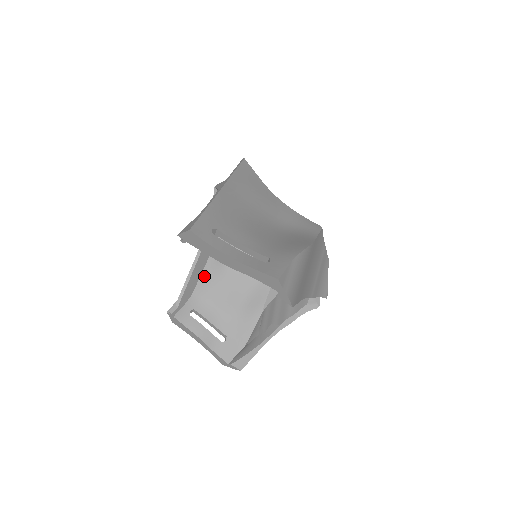
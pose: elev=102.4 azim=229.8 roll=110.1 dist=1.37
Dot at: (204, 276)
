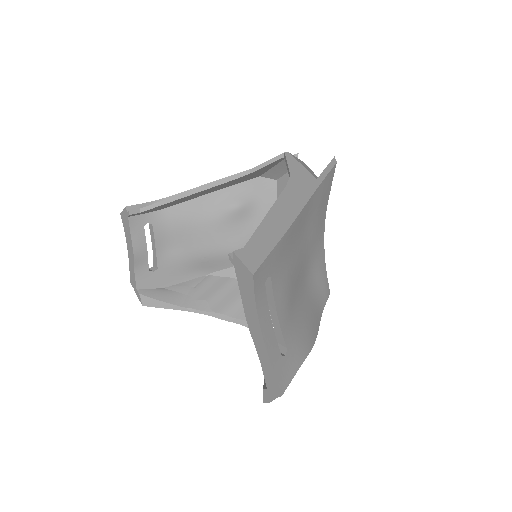
Dot at: (190, 205)
